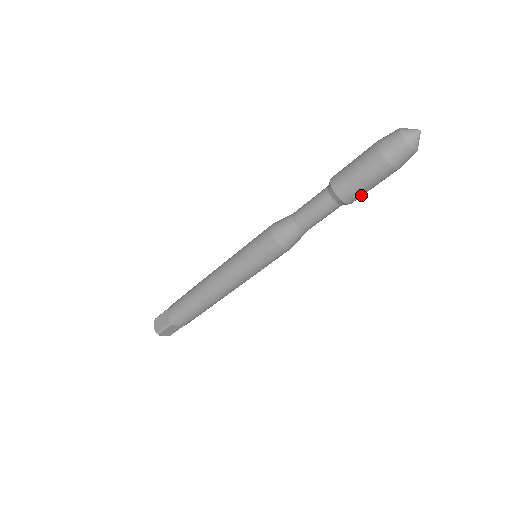
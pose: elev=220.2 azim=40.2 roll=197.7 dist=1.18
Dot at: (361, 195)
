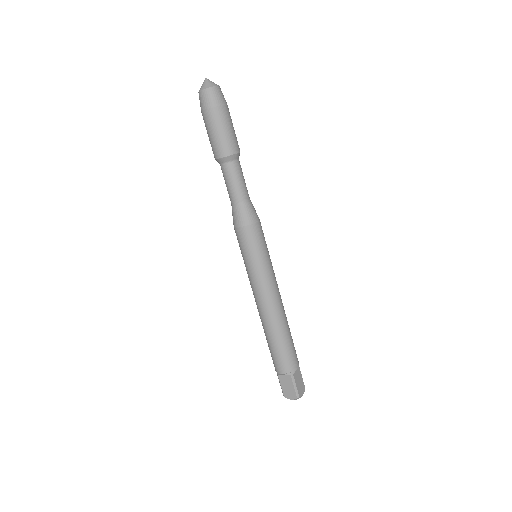
Dot at: (220, 144)
